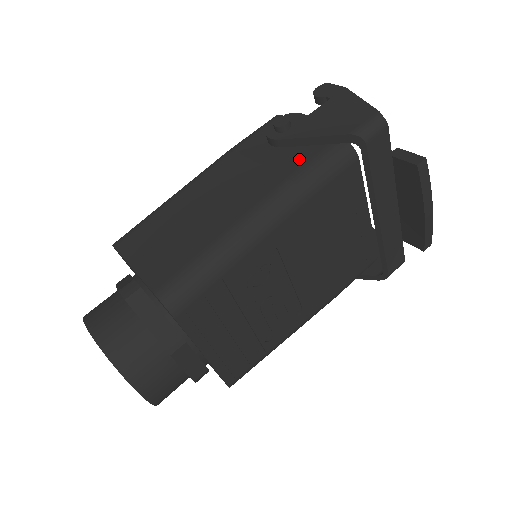
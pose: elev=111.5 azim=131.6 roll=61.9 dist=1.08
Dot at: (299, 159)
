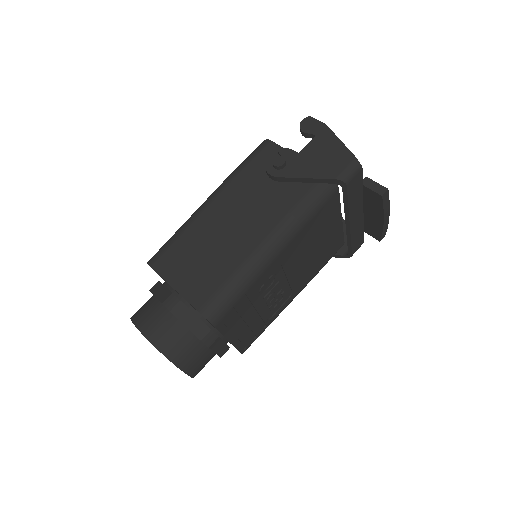
Dot at: (295, 193)
